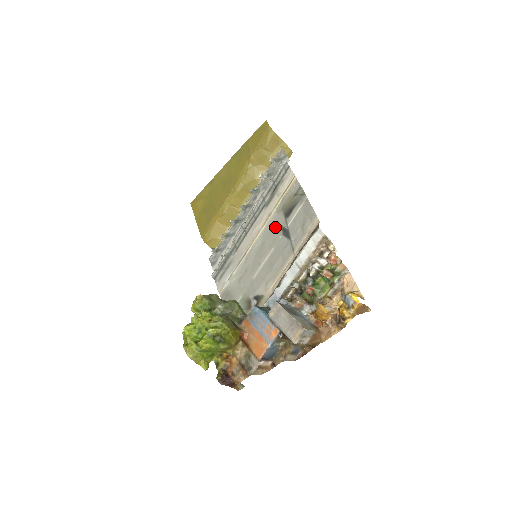
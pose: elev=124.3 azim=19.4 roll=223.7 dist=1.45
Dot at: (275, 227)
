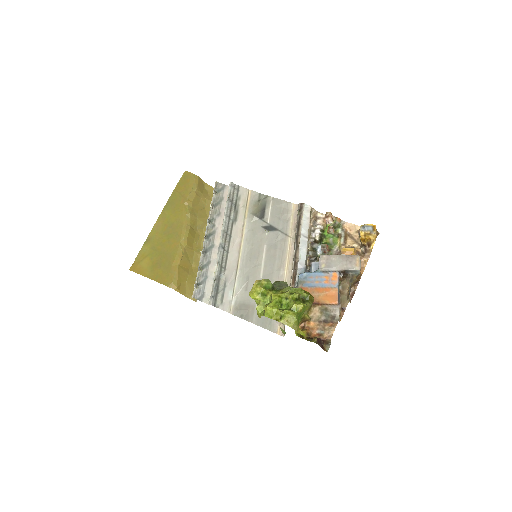
Dot at: (256, 230)
